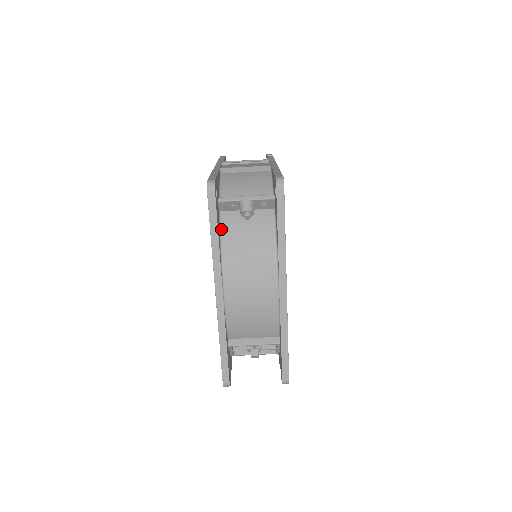
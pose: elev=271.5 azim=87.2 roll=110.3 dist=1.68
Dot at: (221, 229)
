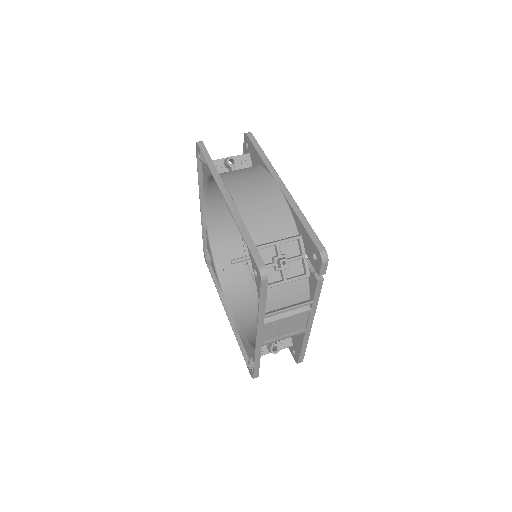
Dot at: occluded
